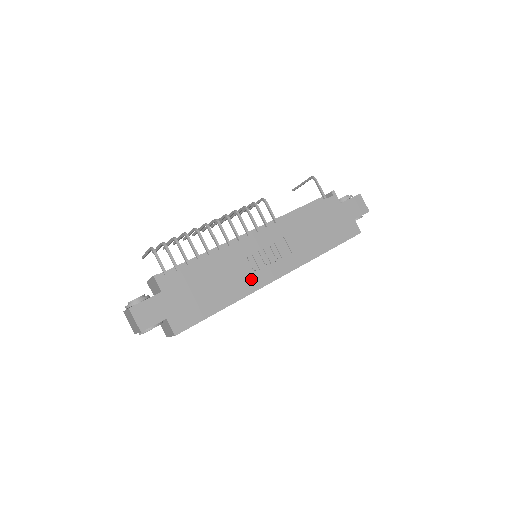
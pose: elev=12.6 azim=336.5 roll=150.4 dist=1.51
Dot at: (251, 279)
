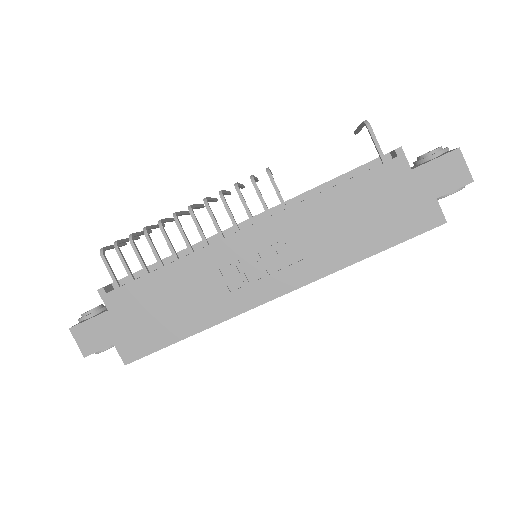
Dot at: (232, 298)
